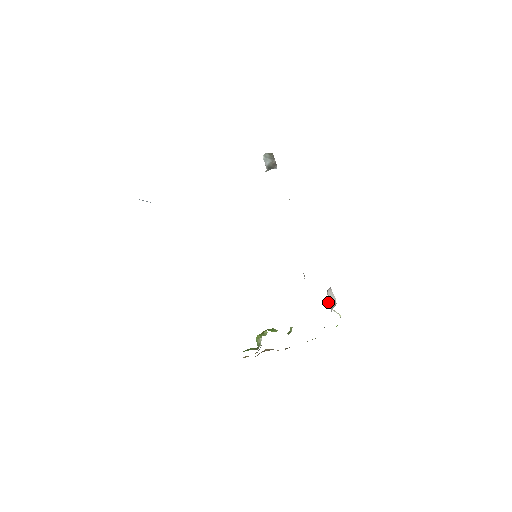
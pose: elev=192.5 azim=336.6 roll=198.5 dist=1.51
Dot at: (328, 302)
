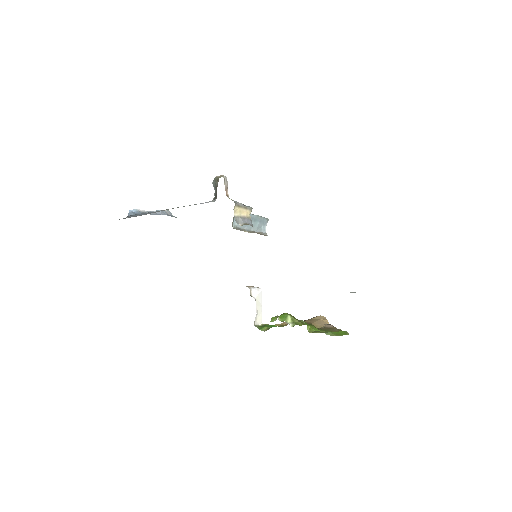
Dot at: occluded
